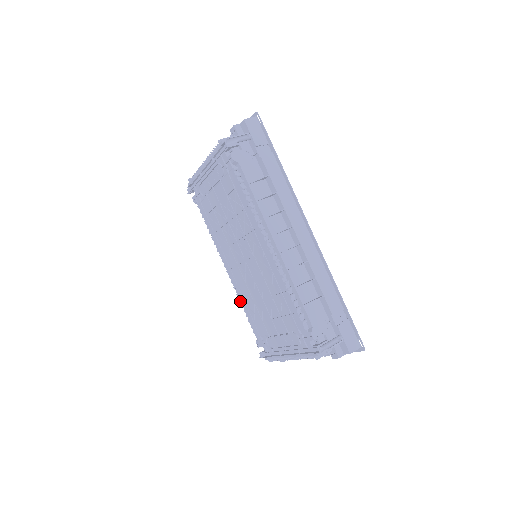
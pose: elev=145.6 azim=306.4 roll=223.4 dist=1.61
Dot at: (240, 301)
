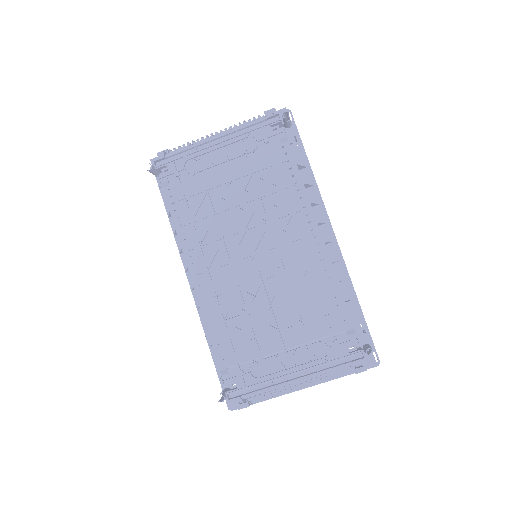
Dot at: (210, 317)
